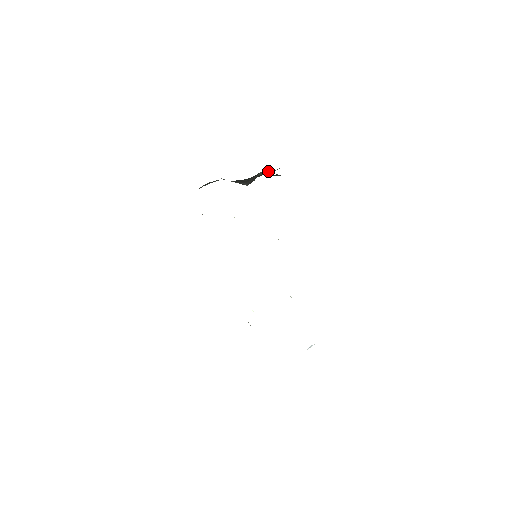
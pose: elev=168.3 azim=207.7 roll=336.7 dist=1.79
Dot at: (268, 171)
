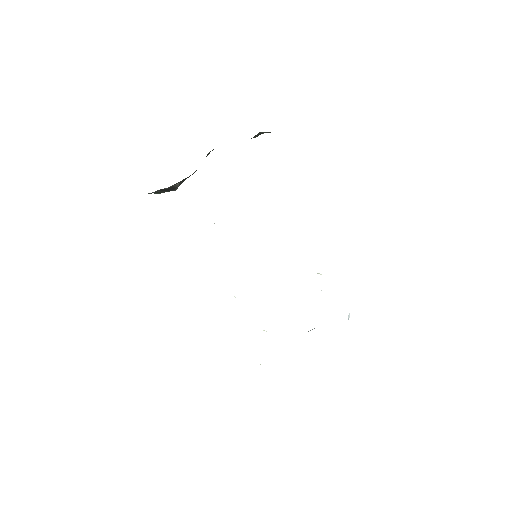
Dot at: occluded
